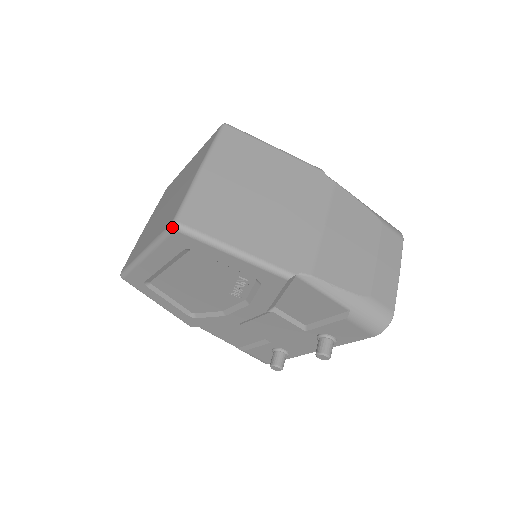
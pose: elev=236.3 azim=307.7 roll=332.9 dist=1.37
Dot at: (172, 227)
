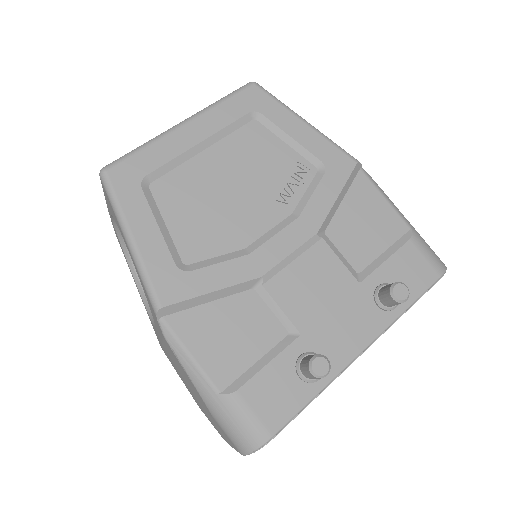
Dot at: (251, 82)
